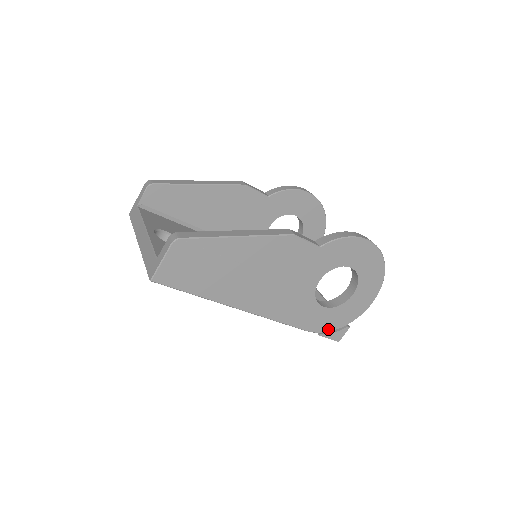
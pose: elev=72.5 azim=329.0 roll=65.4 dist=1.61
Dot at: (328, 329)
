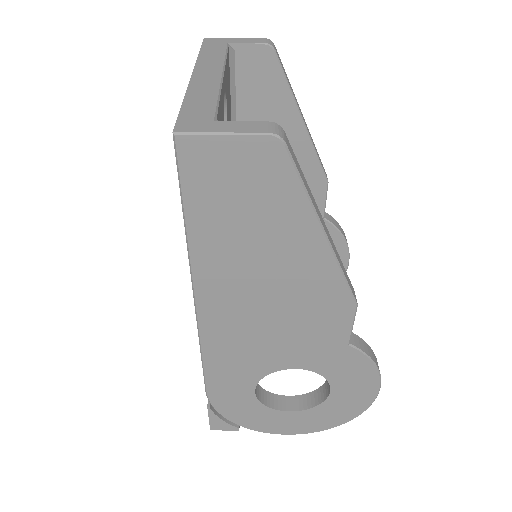
Dot at: (223, 411)
